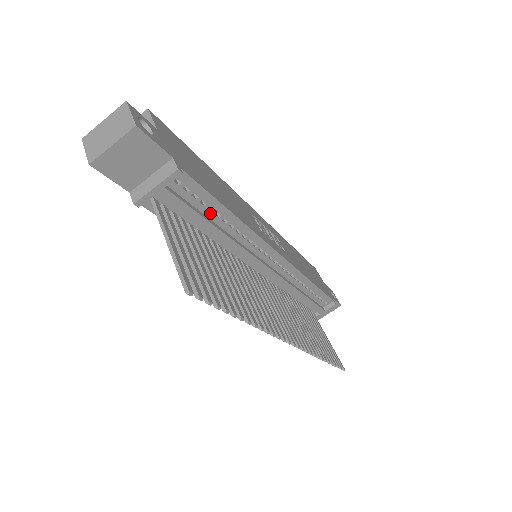
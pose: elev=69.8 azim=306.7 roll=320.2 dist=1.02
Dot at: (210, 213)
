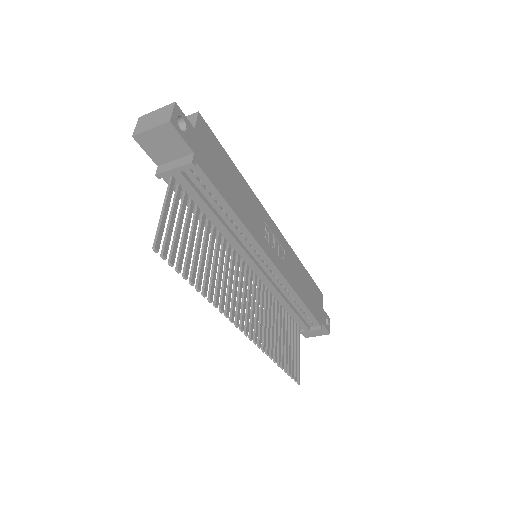
Dot at: (216, 205)
